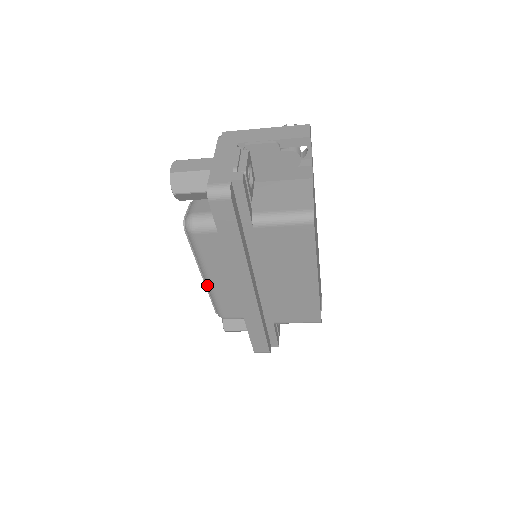
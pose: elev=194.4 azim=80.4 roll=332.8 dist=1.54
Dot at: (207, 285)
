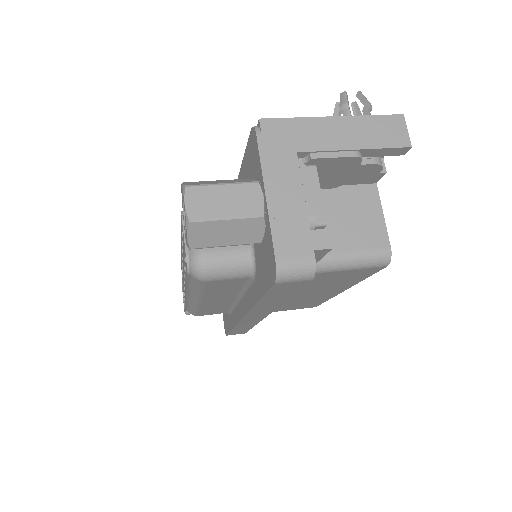
Dot at: (191, 302)
